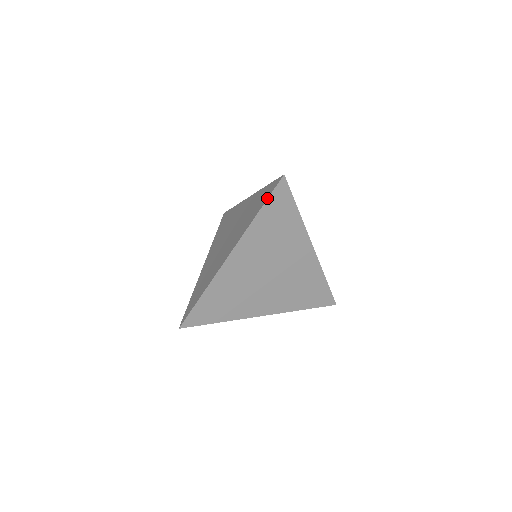
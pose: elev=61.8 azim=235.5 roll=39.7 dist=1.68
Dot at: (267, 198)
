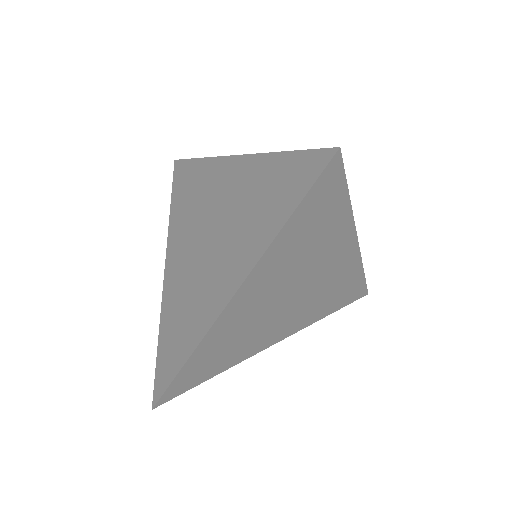
Dot at: (303, 195)
